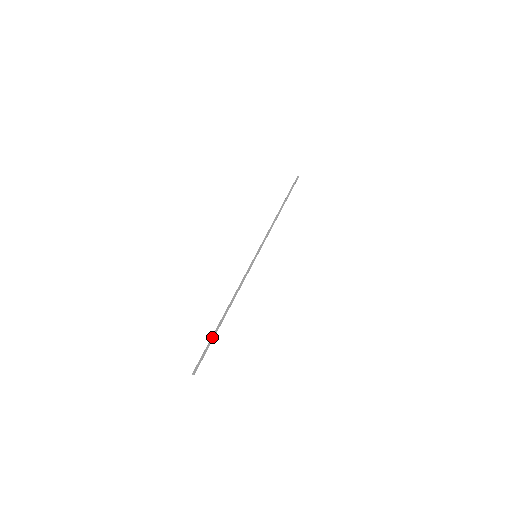
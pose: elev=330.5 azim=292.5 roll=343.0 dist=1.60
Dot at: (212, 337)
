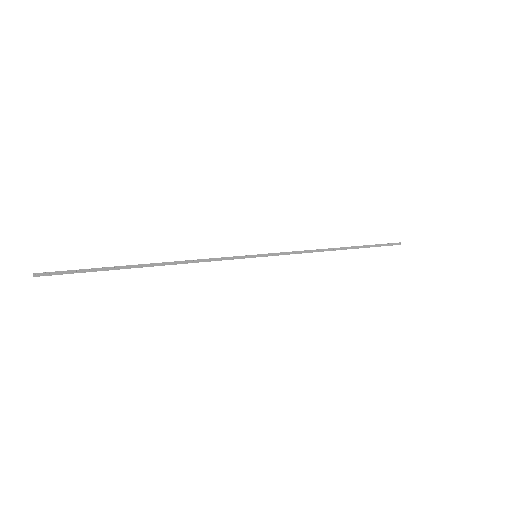
Dot at: (104, 268)
